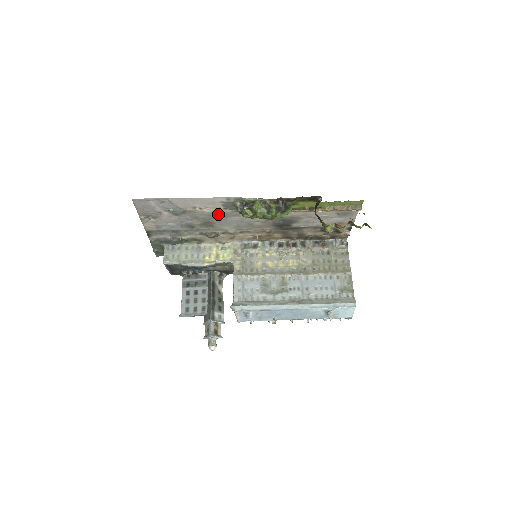
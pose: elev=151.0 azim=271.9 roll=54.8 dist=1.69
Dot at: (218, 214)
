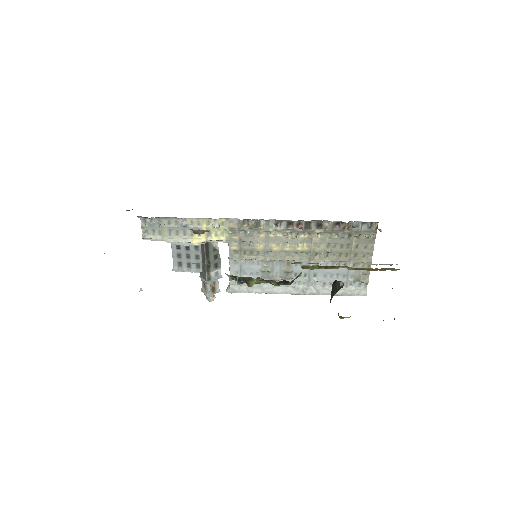
Dot at: occluded
